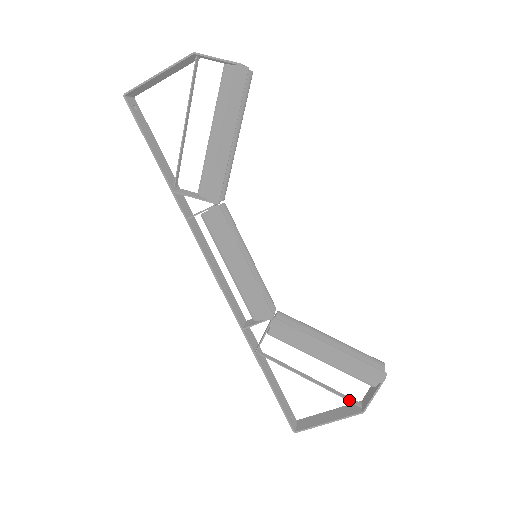
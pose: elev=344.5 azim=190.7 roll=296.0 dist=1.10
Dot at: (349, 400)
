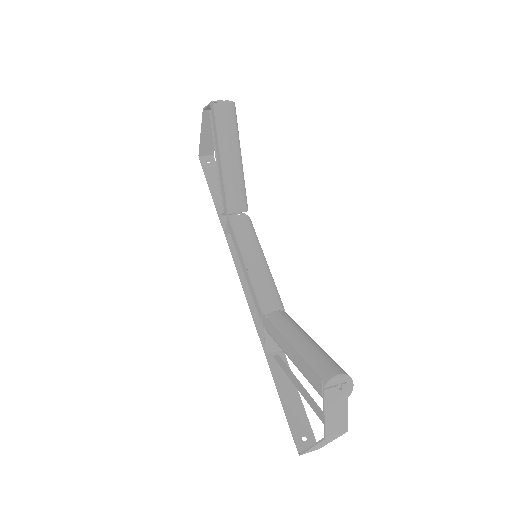
Dot at: (322, 421)
